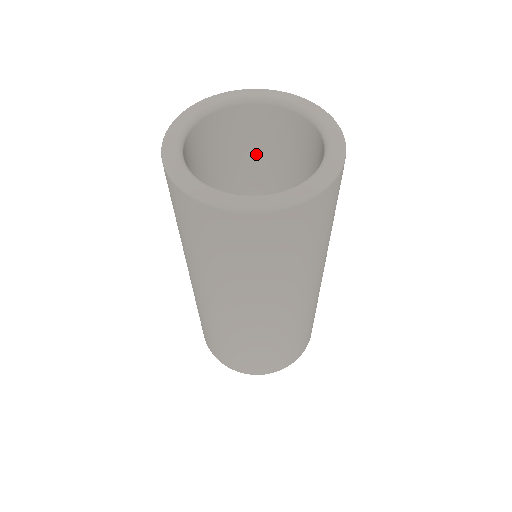
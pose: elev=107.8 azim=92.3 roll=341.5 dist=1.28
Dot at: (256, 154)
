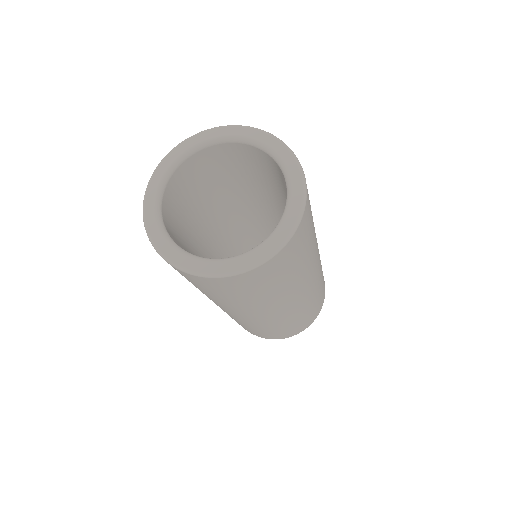
Dot at: (269, 180)
